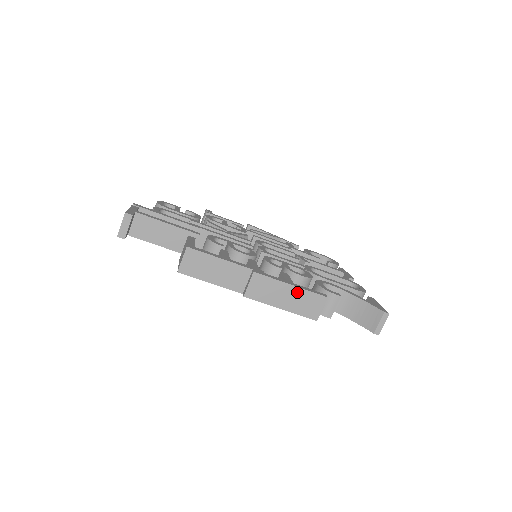
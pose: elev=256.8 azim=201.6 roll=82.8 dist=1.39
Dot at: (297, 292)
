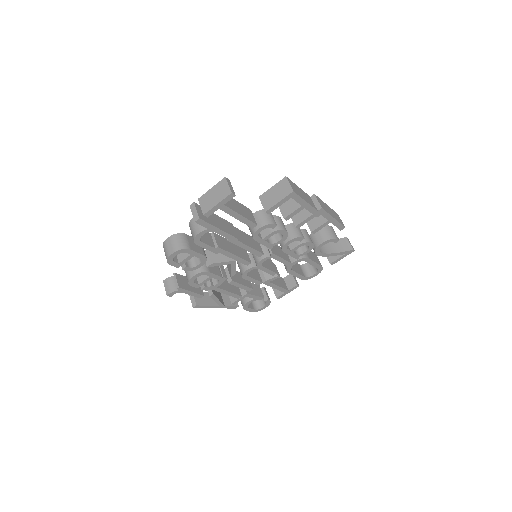
Dot at: (331, 209)
